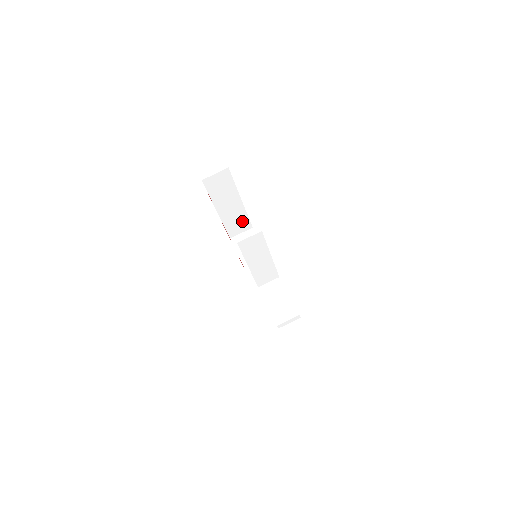
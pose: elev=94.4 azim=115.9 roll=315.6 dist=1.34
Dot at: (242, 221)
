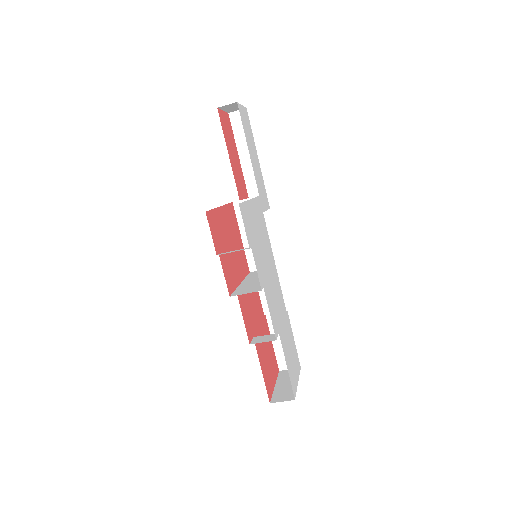
Dot at: occluded
